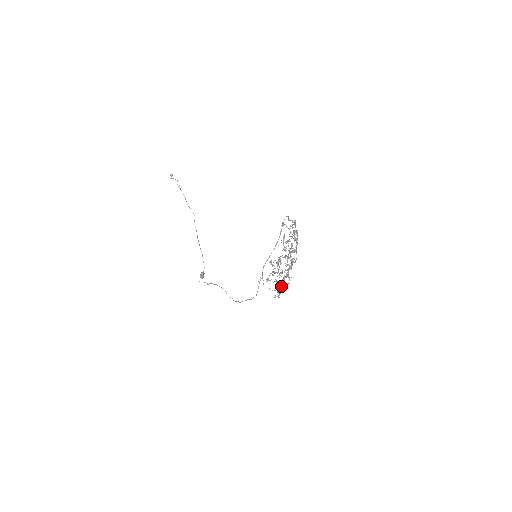
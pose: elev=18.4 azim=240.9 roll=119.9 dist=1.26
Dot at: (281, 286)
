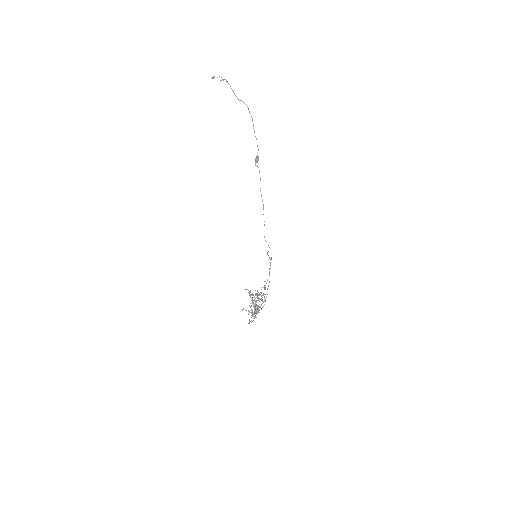
Dot at: (252, 313)
